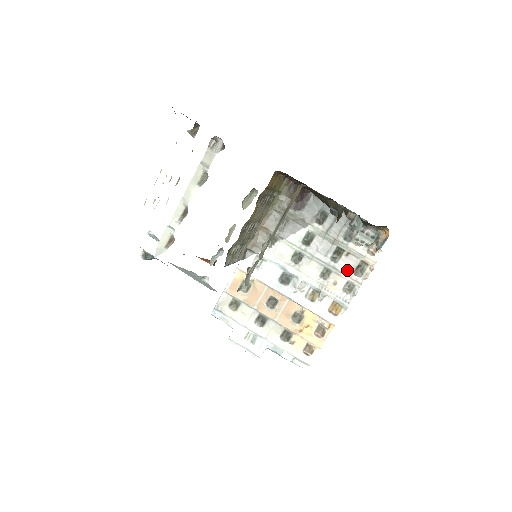
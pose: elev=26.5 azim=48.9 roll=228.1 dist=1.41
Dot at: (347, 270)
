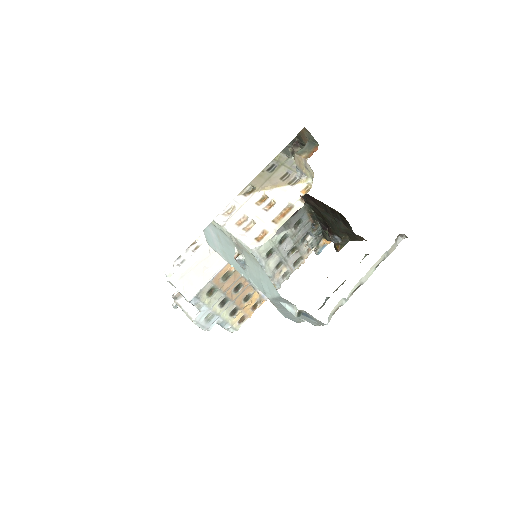
Dot at: (291, 263)
